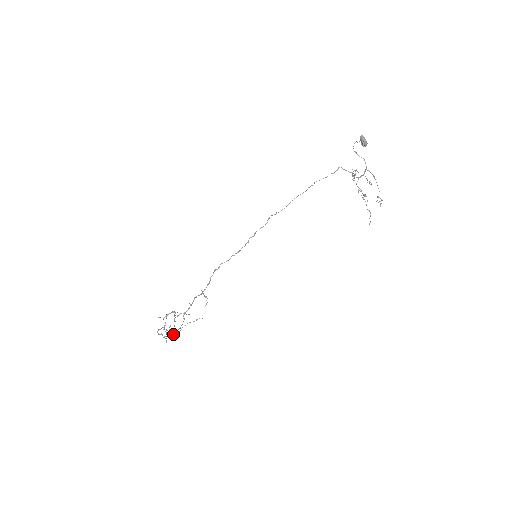
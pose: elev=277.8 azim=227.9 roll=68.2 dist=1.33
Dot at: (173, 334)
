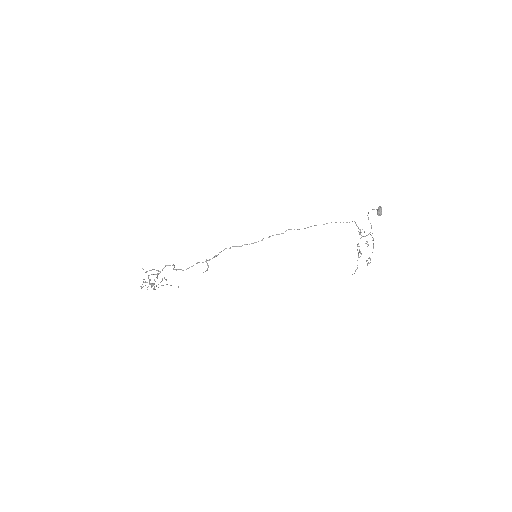
Dot at: occluded
